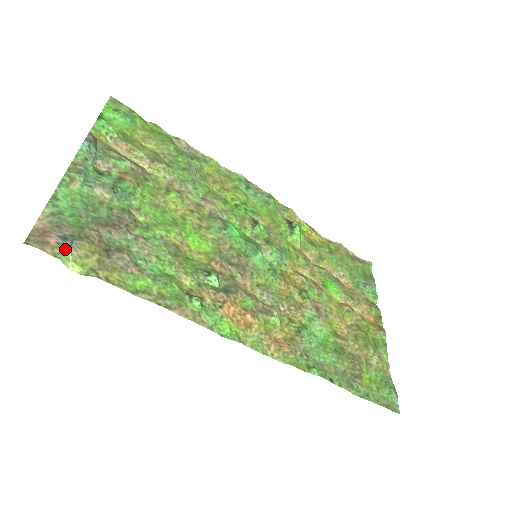
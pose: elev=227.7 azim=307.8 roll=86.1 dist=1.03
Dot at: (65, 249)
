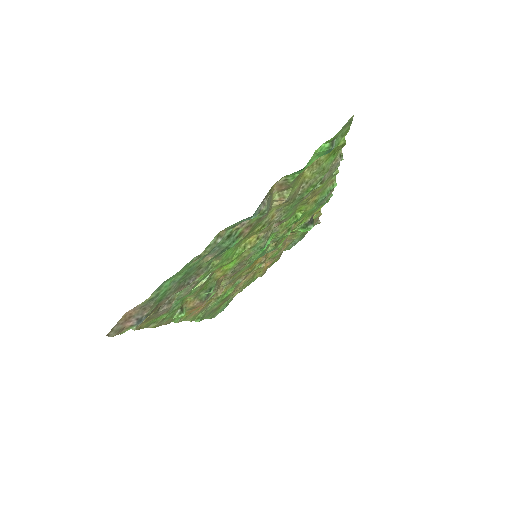
Dot at: occluded
